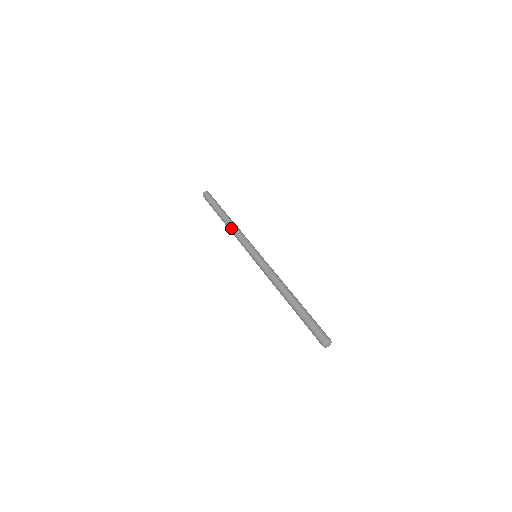
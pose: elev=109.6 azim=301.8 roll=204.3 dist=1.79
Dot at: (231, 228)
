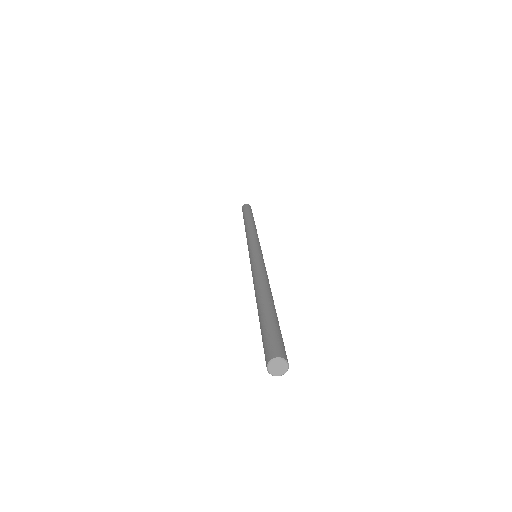
Dot at: (248, 228)
